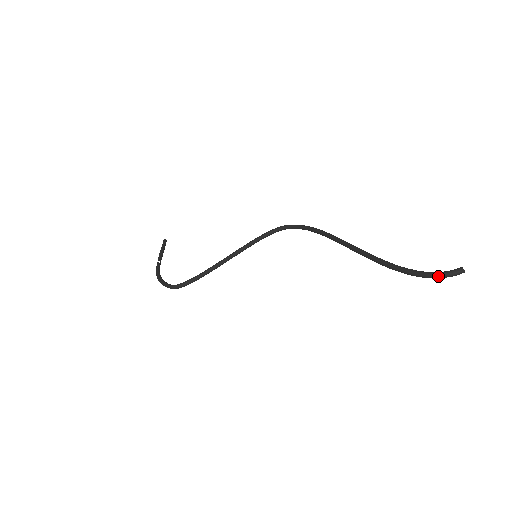
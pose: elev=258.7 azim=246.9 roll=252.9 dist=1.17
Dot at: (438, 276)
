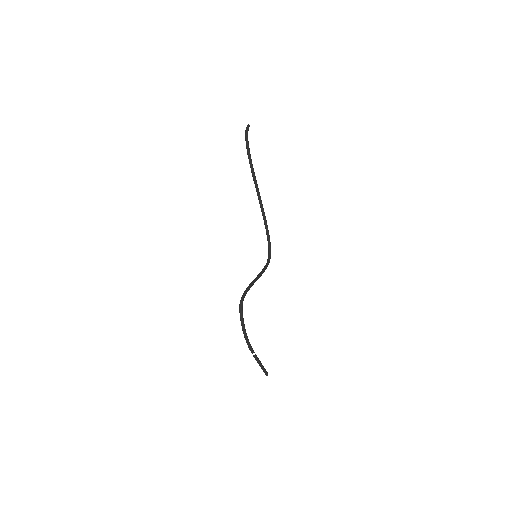
Dot at: (246, 132)
